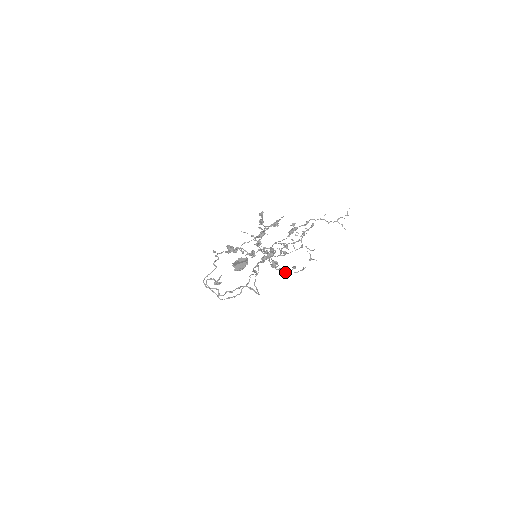
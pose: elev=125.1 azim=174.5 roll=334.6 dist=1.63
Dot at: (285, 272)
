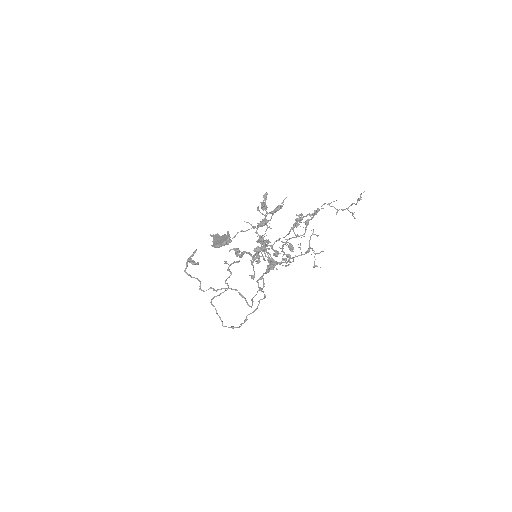
Dot at: (273, 264)
